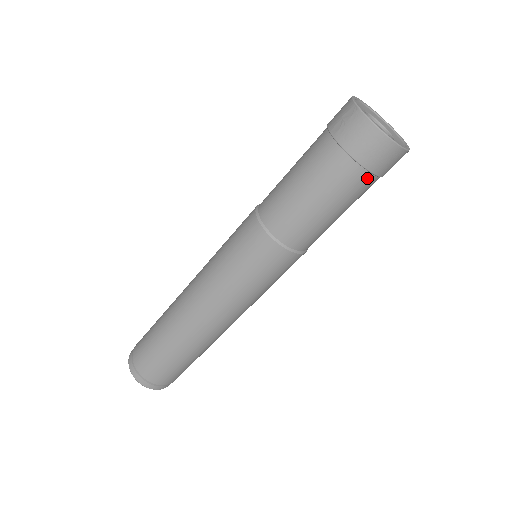
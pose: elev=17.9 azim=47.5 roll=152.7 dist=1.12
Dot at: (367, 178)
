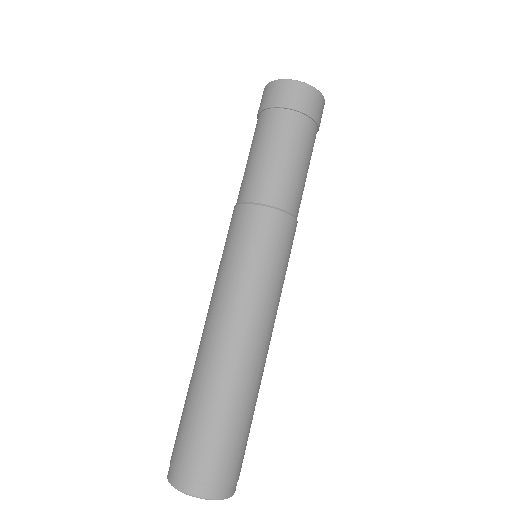
Dot at: (297, 117)
